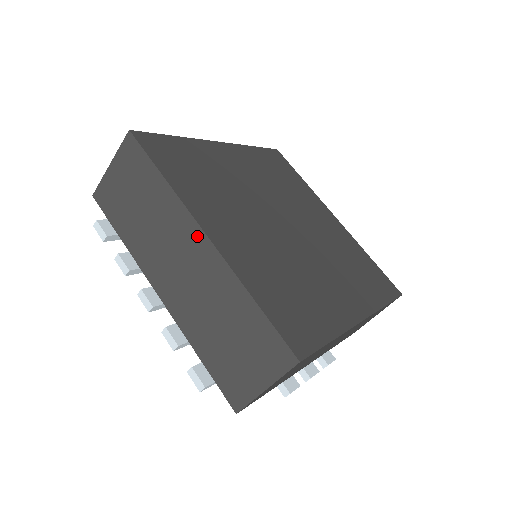
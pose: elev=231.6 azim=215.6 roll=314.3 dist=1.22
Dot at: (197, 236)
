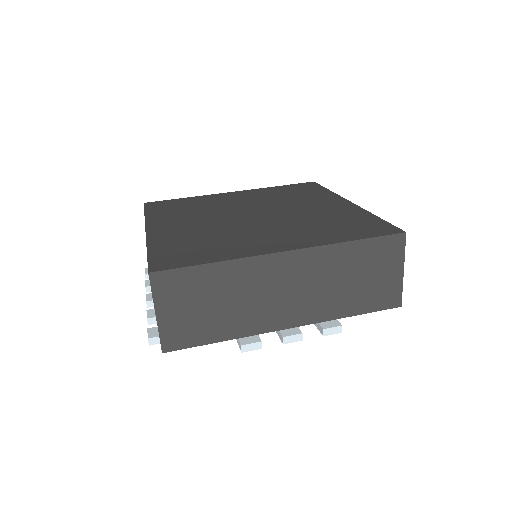
Dot at: occluded
